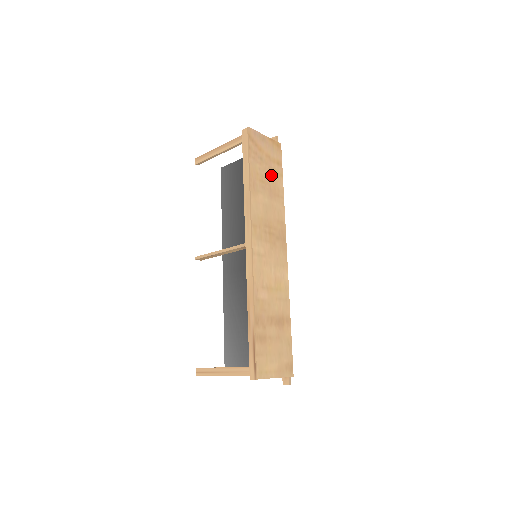
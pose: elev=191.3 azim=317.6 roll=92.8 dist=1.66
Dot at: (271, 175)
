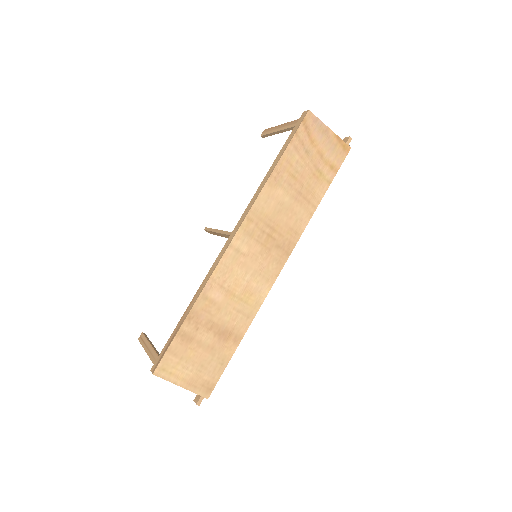
Dot at: (312, 176)
